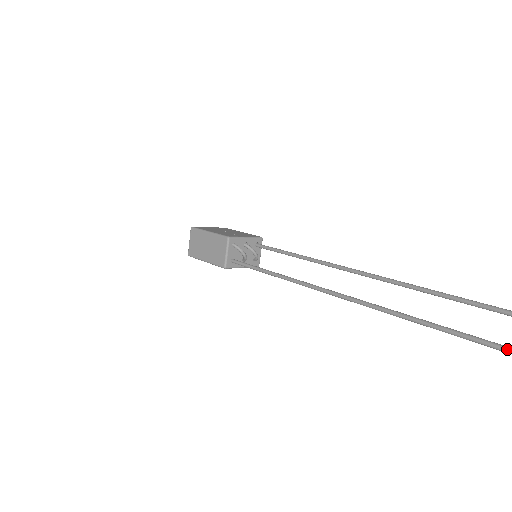
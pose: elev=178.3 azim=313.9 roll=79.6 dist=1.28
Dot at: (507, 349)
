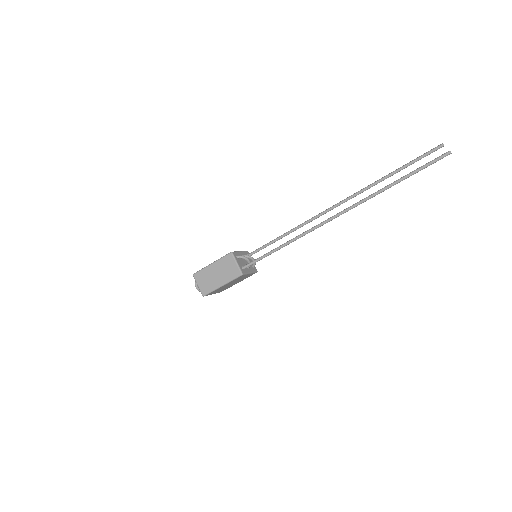
Dot at: (439, 157)
